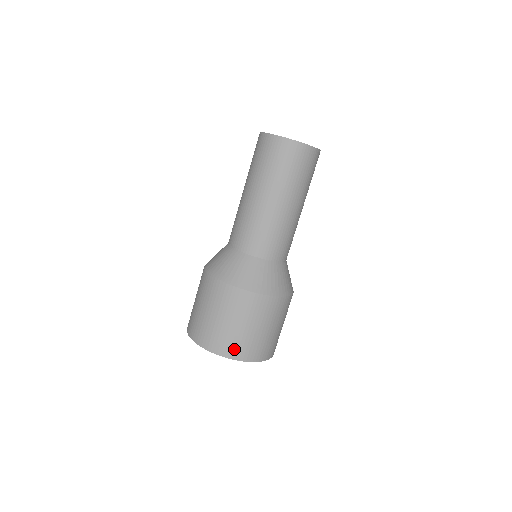
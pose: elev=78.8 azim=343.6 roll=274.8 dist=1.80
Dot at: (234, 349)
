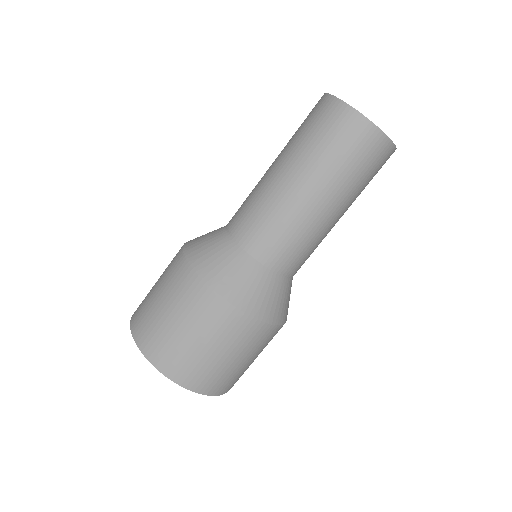
Dot at: (175, 366)
